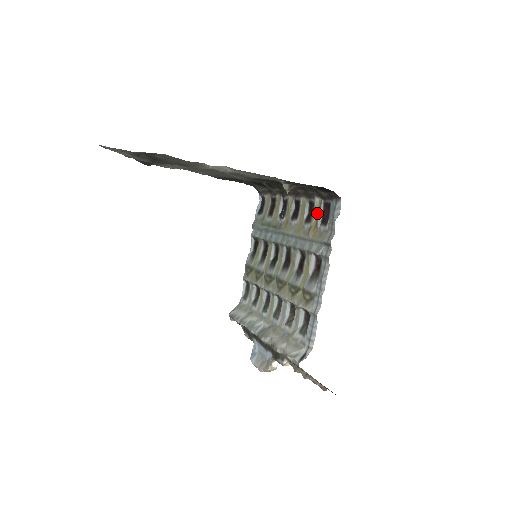
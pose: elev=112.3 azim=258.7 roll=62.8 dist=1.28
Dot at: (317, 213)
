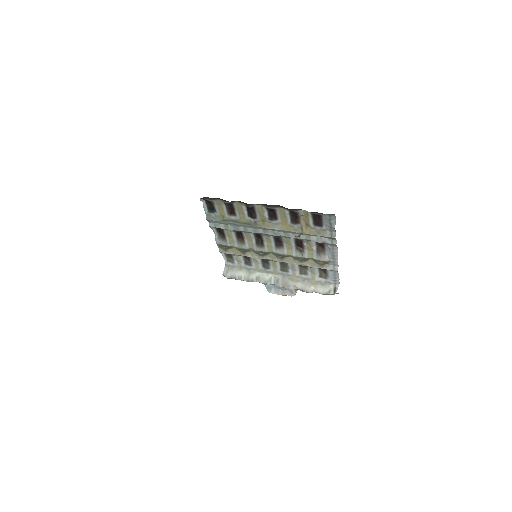
Dot at: (302, 216)
